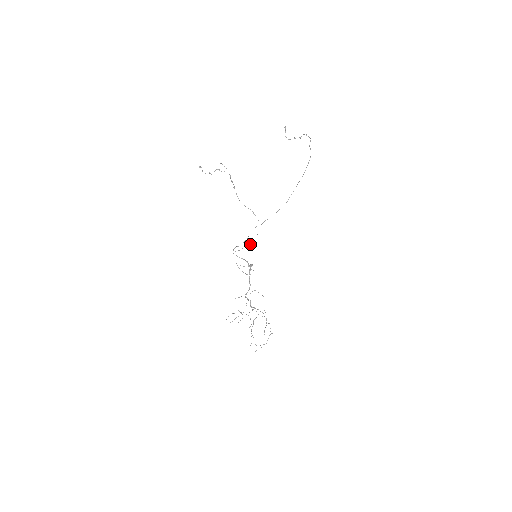
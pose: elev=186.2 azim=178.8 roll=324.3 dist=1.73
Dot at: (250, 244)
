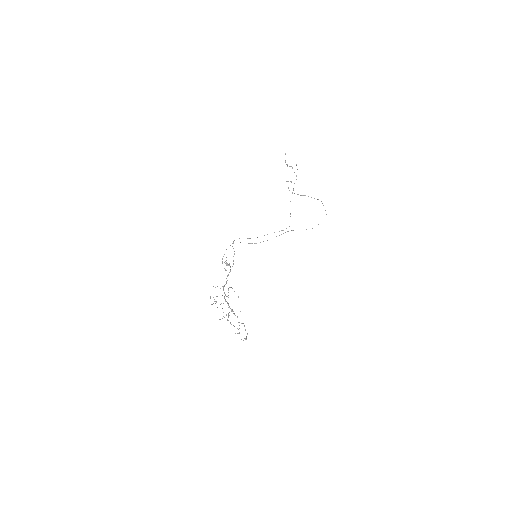
Dot at: occluded
